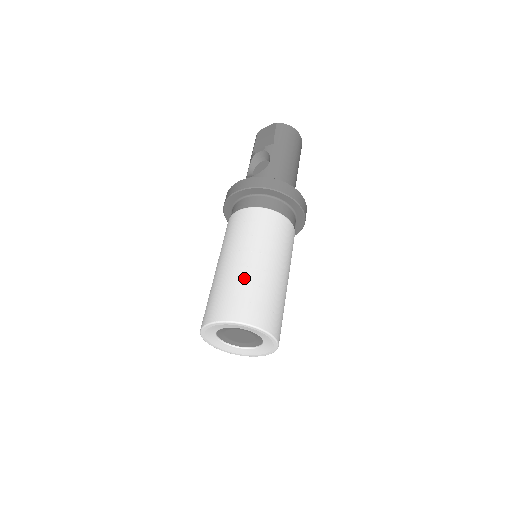
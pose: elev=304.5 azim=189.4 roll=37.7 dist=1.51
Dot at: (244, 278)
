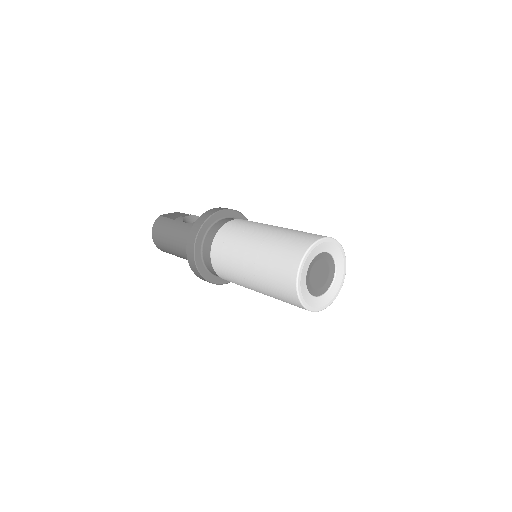
Dot at: occluded
